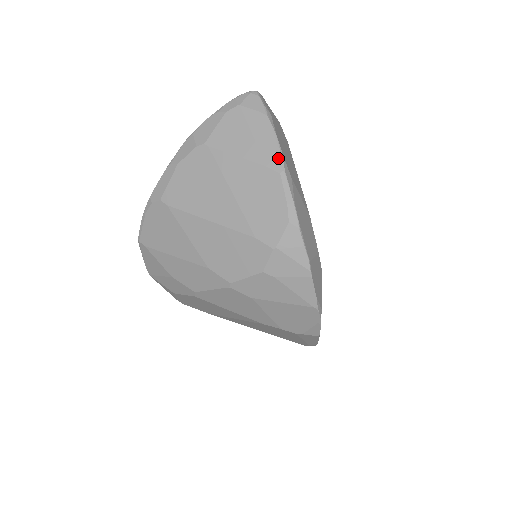
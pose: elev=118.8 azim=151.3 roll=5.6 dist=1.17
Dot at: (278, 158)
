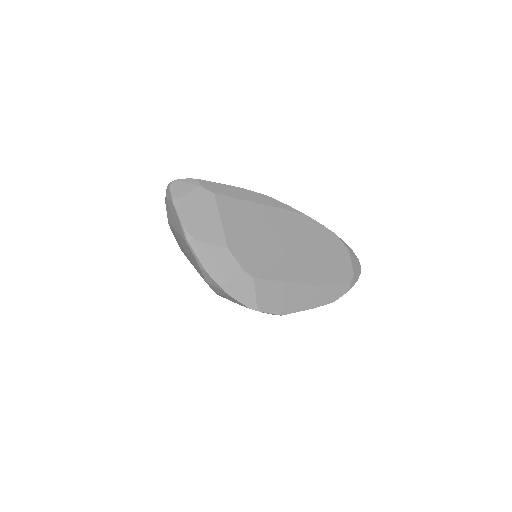
Dot at: (182, 231)
